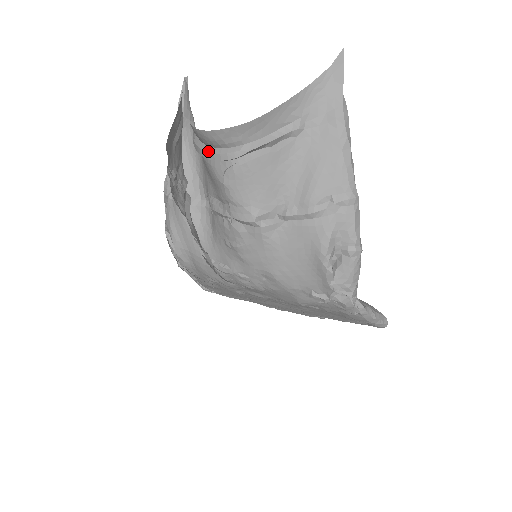
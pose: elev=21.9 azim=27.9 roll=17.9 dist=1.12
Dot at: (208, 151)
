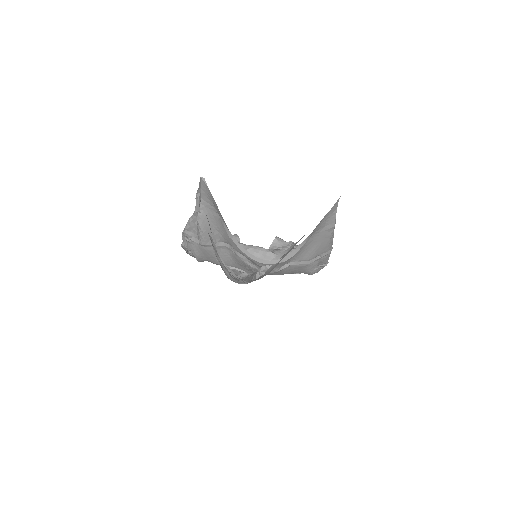
Dot at: (254, 259)
